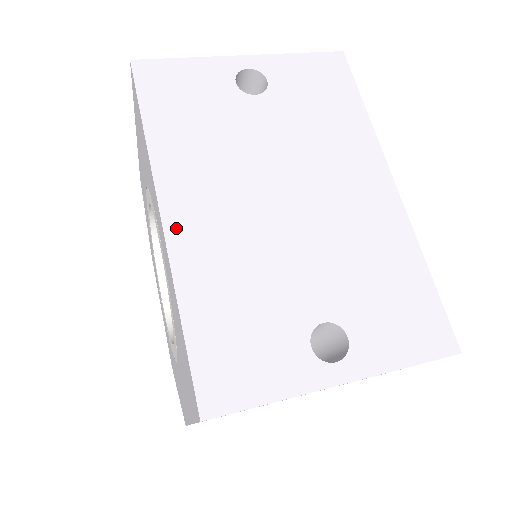
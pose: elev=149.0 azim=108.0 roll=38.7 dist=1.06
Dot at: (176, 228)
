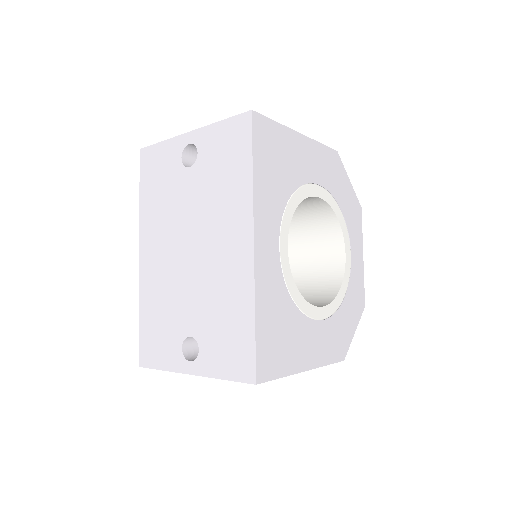
Dot at: (143, 264)
